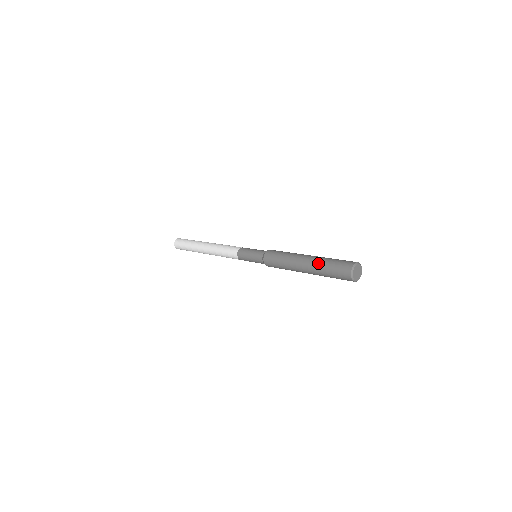
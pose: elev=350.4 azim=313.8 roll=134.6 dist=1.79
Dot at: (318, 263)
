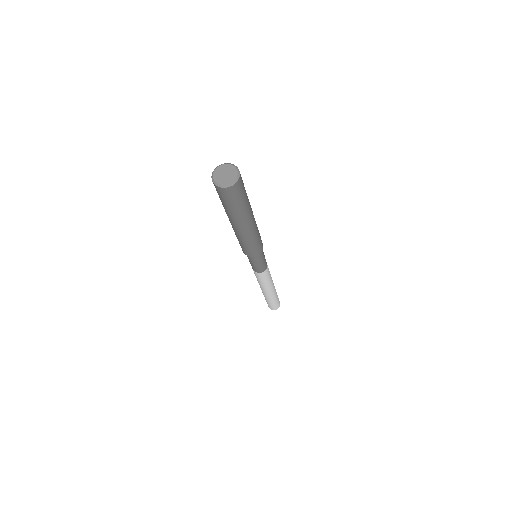
Dot at: occluded
